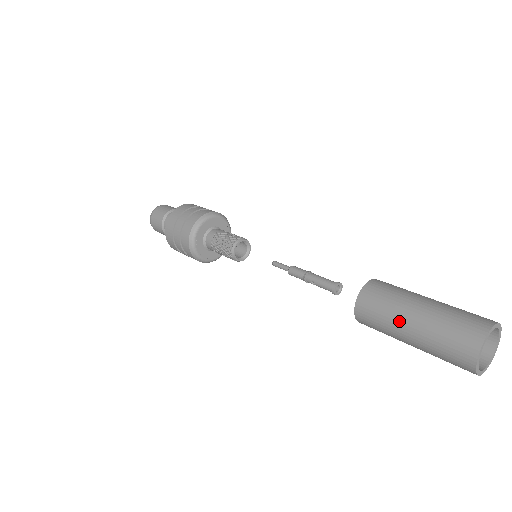
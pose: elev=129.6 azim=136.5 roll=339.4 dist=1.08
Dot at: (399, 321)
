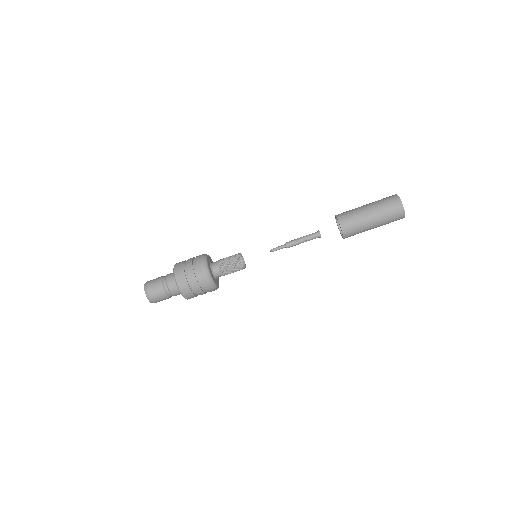
Dot at: (366, 220)
